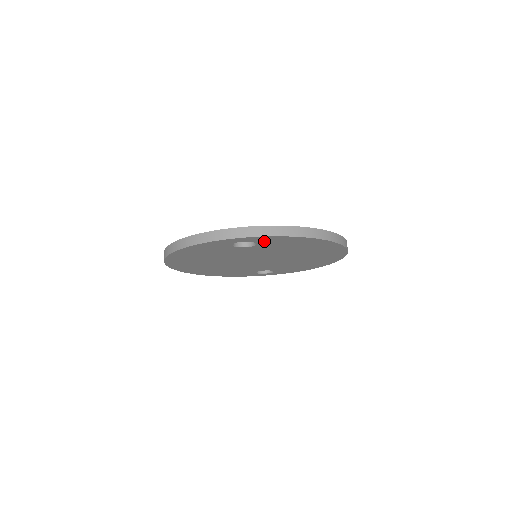
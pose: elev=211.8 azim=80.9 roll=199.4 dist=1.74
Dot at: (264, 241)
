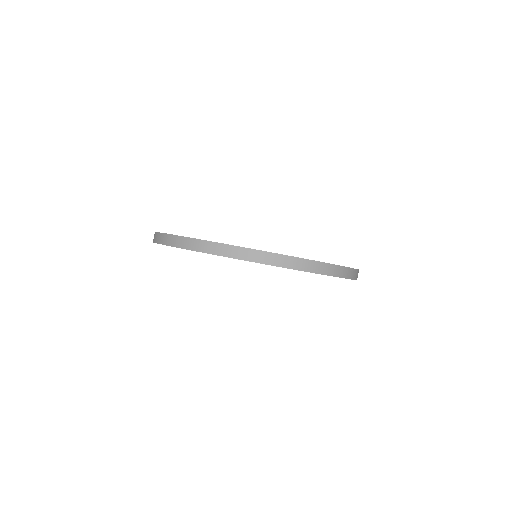
Dot at: occluded
